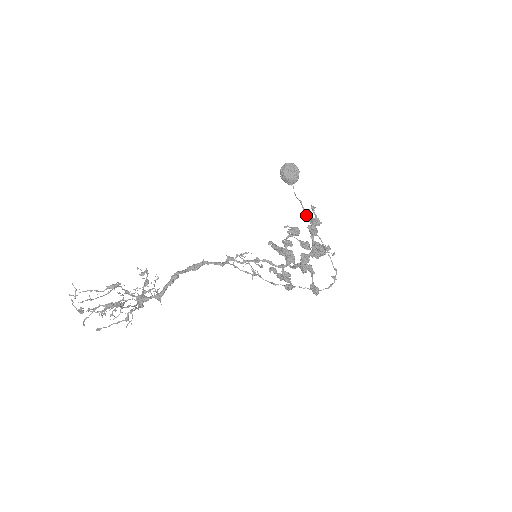
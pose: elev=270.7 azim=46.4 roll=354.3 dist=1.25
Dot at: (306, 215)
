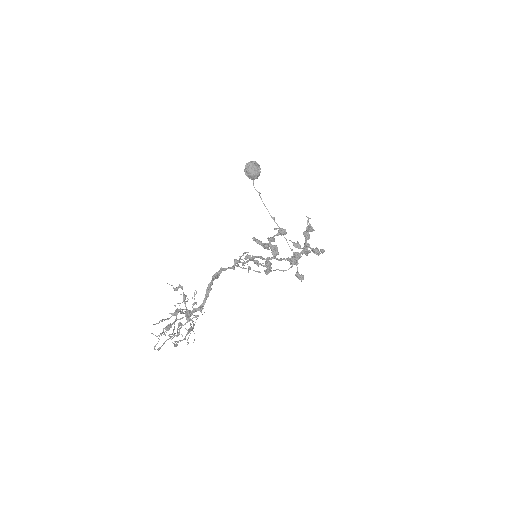
Dot at: occluded
